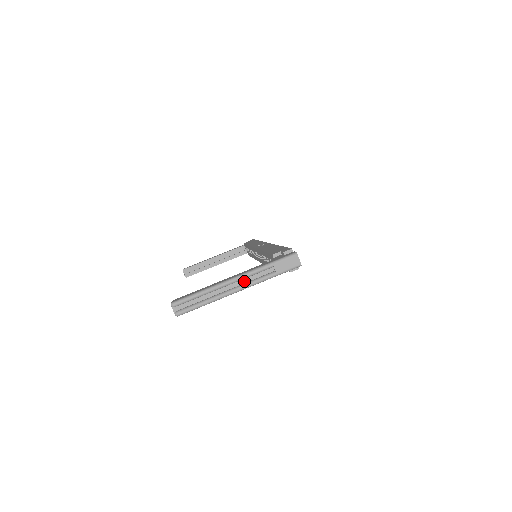
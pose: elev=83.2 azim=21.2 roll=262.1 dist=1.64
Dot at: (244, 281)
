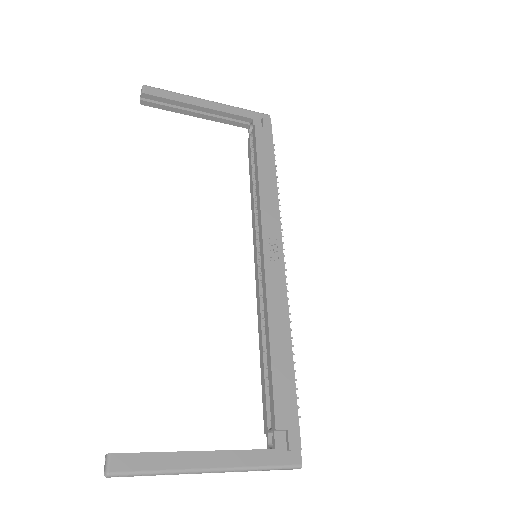
Dot at: (219, 467)
